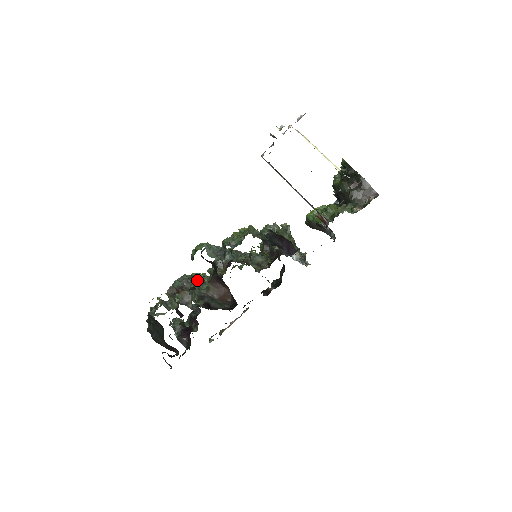
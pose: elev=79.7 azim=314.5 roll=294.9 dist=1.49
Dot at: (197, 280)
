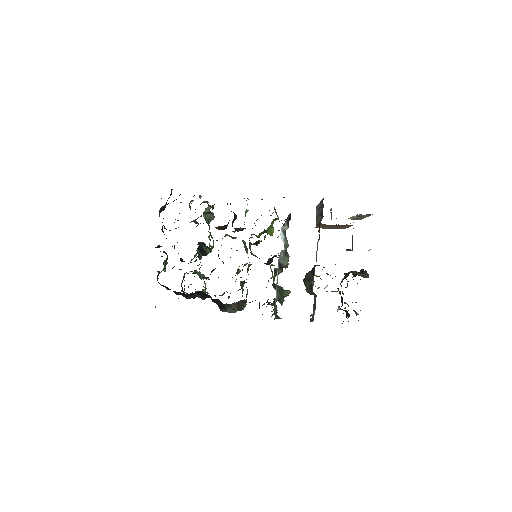
Dot at: occluded
